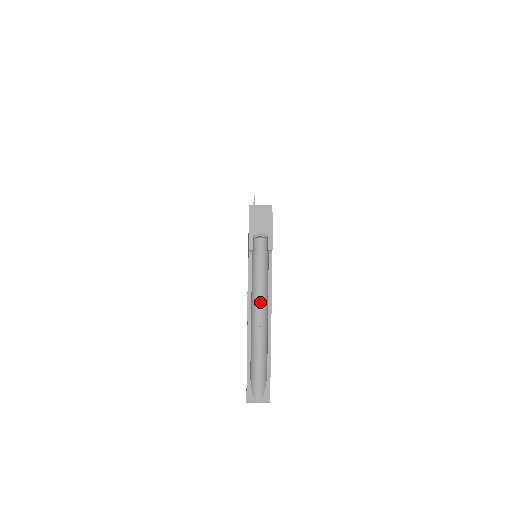
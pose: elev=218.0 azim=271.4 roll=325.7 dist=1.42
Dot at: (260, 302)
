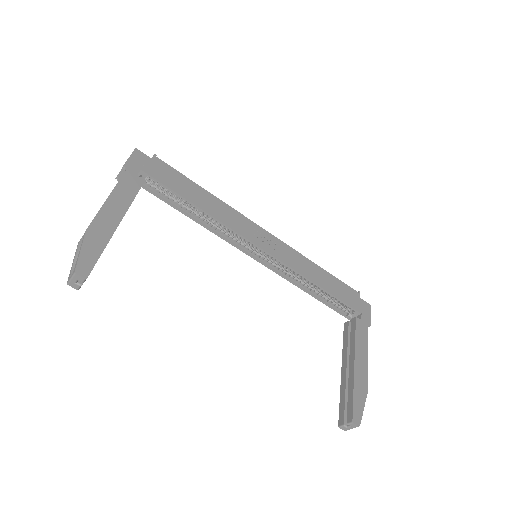
Dot at: occluded
